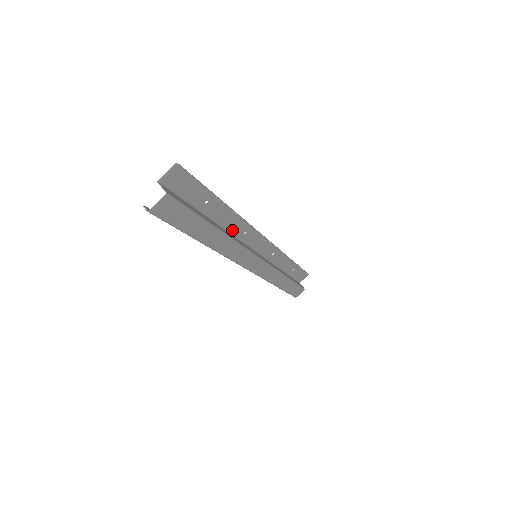
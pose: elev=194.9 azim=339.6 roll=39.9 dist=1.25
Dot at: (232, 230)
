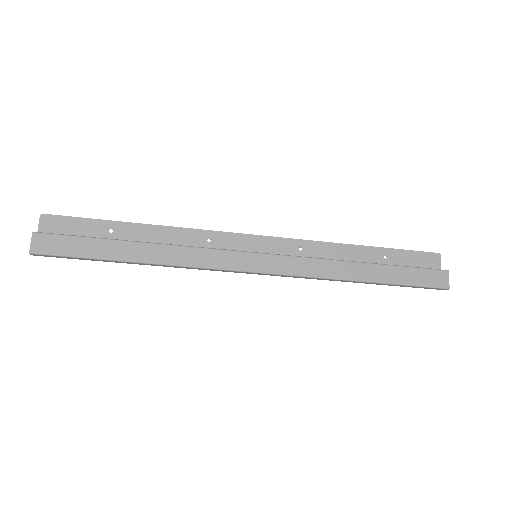
Dot at: (184, 244)
